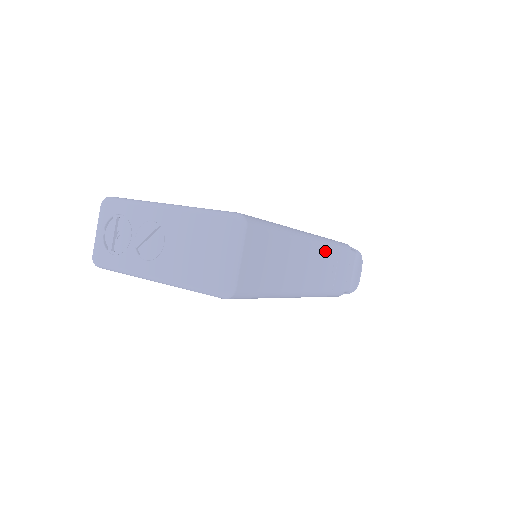
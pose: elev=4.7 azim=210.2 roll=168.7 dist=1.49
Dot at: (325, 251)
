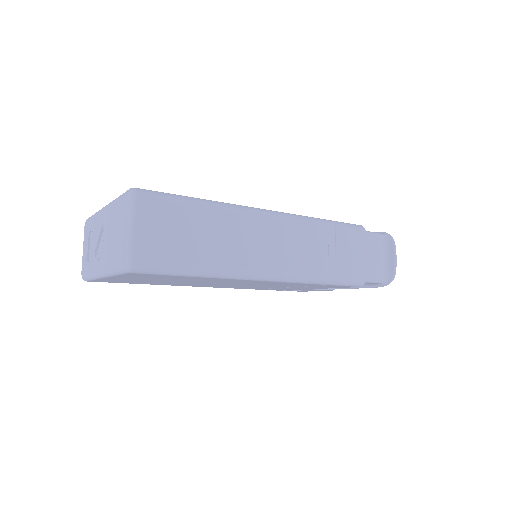
Dot at: (303, 229)
